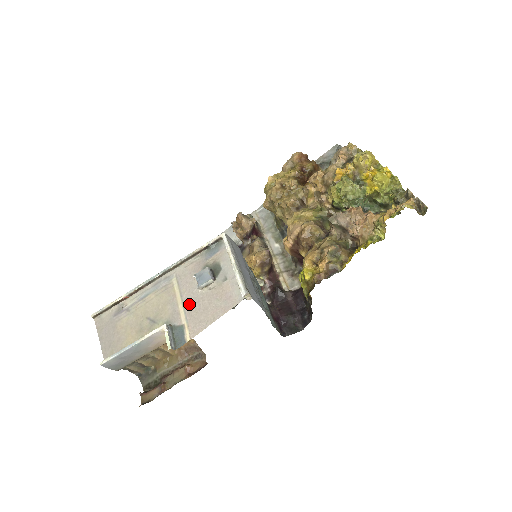
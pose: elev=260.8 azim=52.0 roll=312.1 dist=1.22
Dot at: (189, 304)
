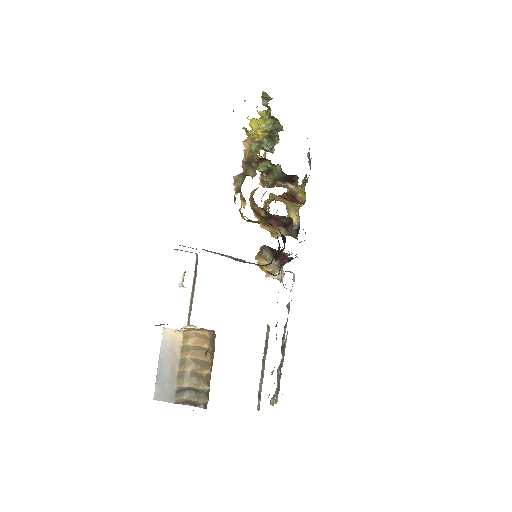
Dot at: occluded
